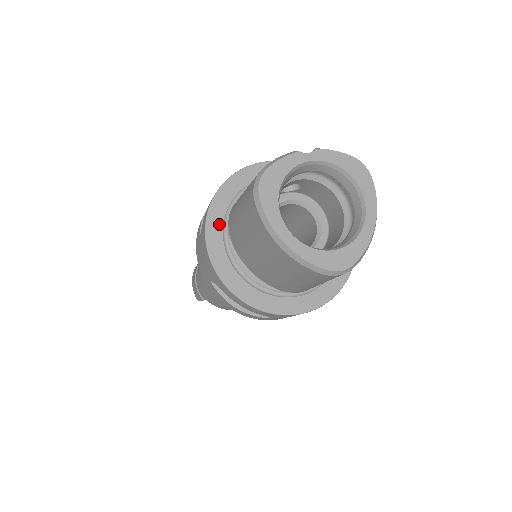
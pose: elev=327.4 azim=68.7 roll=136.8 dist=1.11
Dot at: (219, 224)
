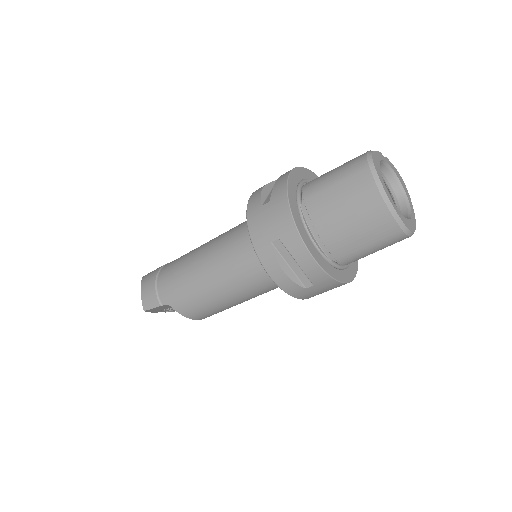
Dot at: (294, 195)
